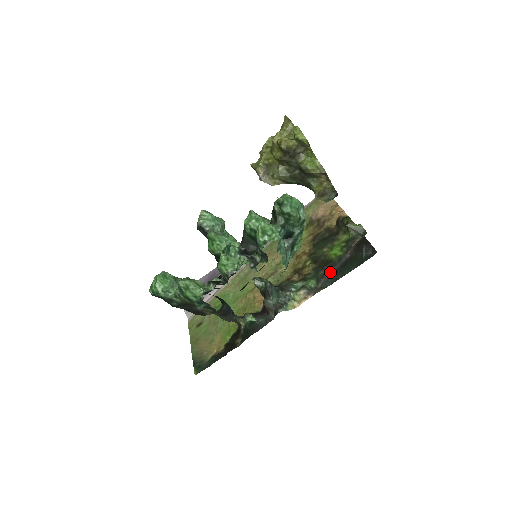
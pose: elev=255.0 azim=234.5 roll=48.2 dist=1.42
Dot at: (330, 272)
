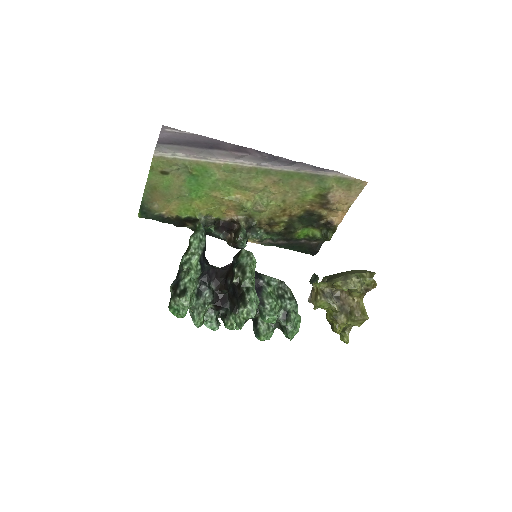
Dot at: (283, 242)
